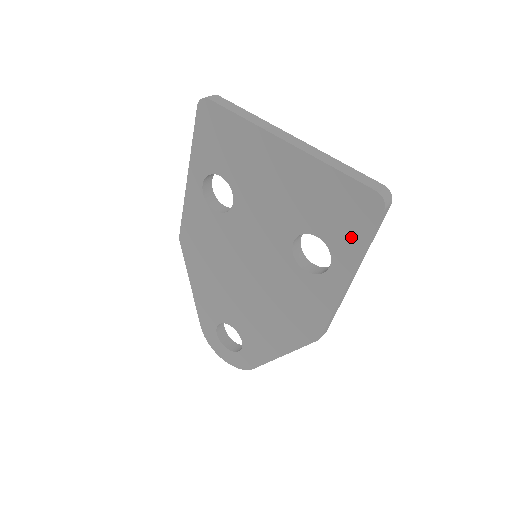
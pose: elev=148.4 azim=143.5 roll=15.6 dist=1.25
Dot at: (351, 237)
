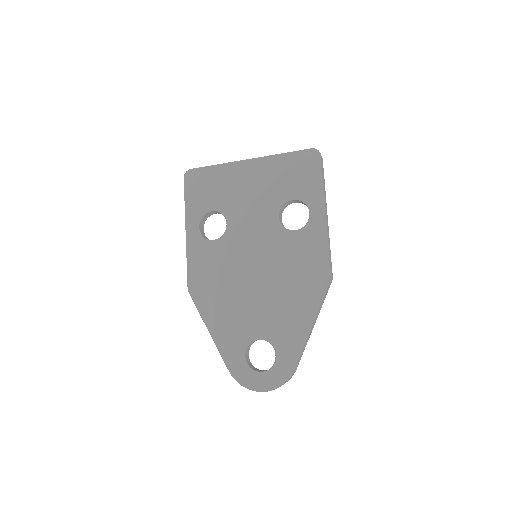
Dot at: (312, 184)
